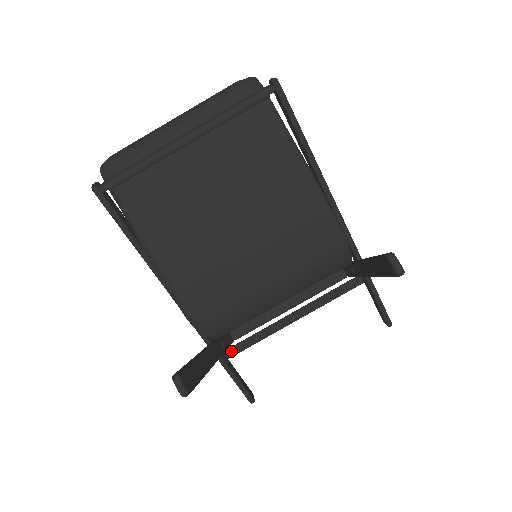
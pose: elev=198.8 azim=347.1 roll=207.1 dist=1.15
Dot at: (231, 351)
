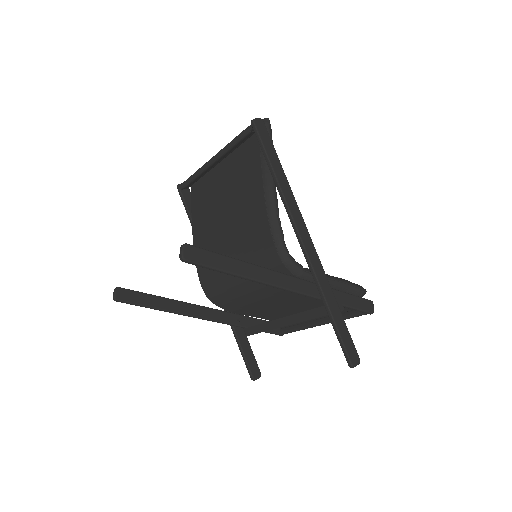
Dot at: (249, 330)
